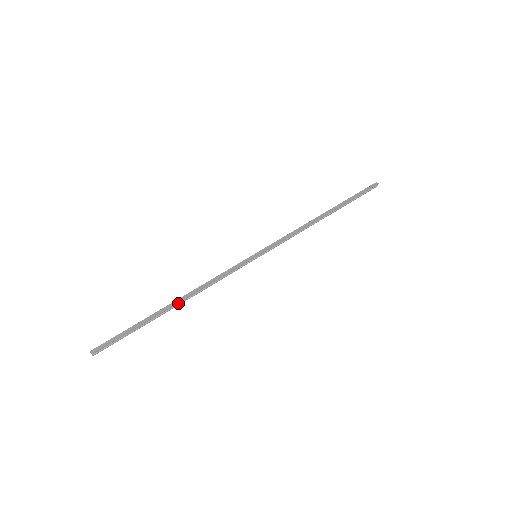
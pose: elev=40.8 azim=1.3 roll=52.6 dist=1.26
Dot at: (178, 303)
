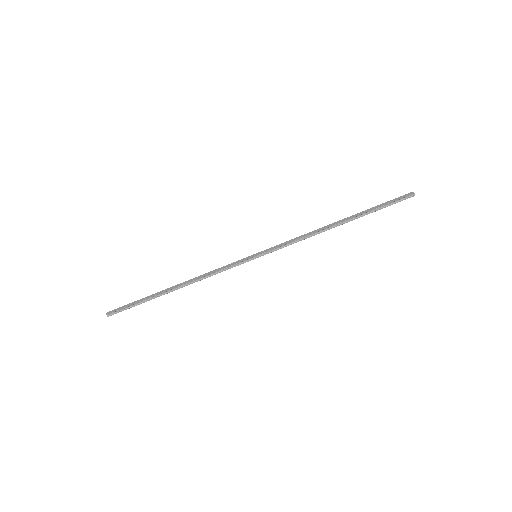
Dot at: (178, 287)
